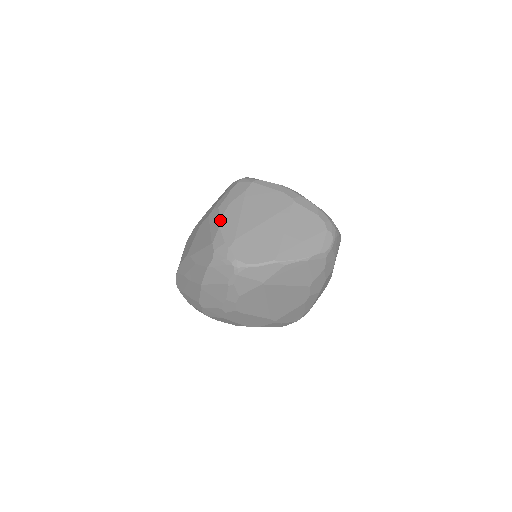
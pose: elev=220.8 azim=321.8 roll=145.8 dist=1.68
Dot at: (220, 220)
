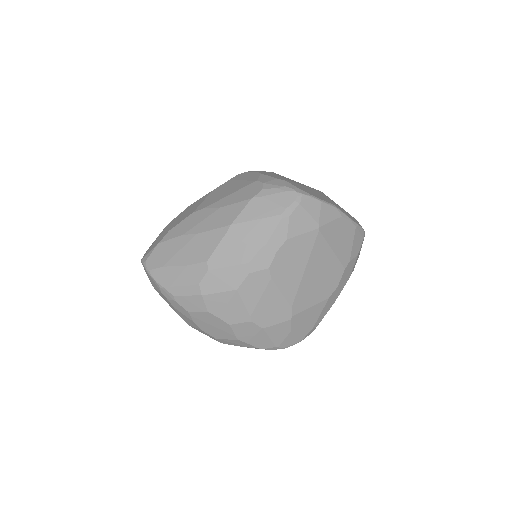
Dot at: (258, 172)
